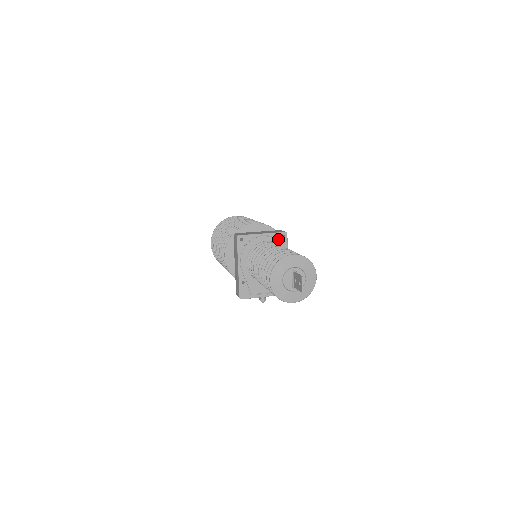
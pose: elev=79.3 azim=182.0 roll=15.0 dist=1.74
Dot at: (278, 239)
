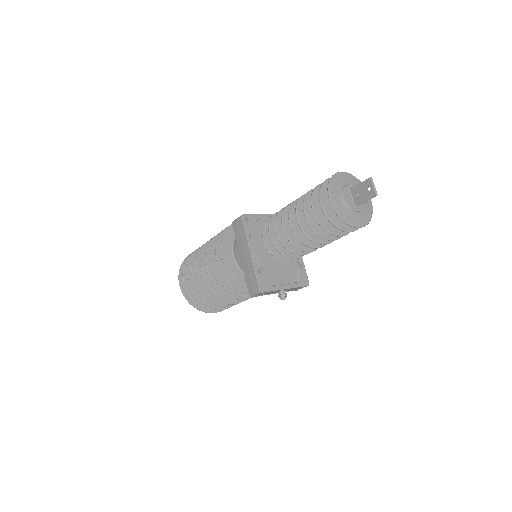
Dot at: occluded
